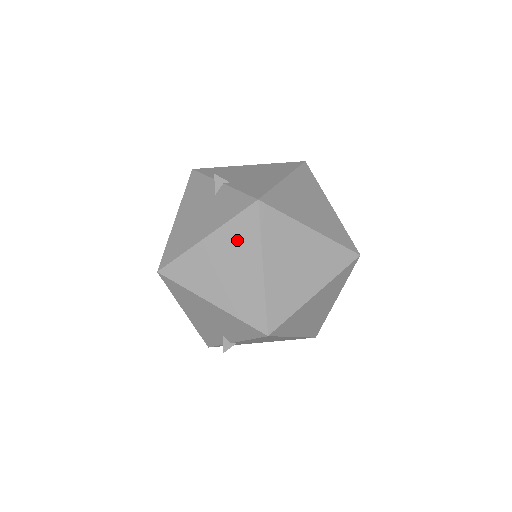
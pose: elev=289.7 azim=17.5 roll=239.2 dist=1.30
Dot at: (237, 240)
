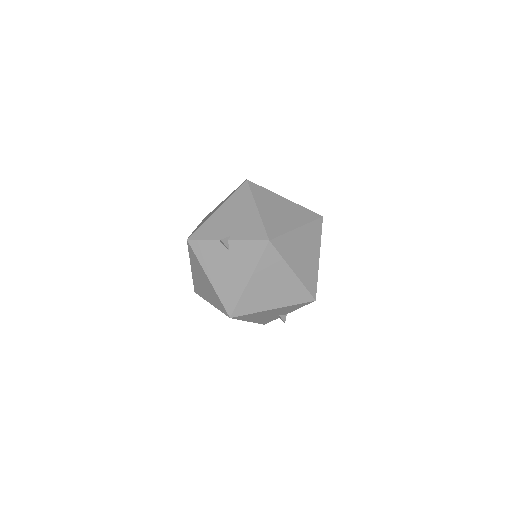
Dot at: (269, 269)
